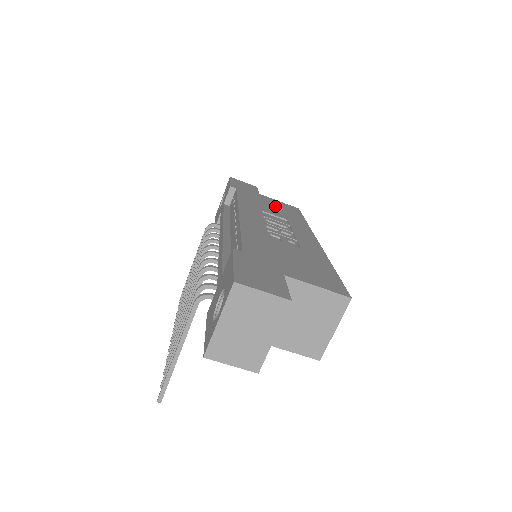
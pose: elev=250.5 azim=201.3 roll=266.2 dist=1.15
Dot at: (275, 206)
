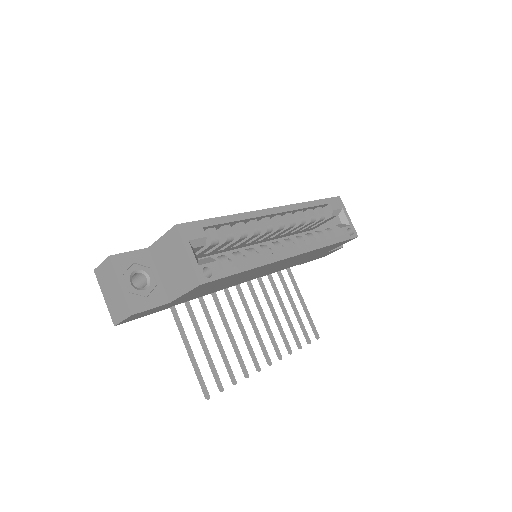
Dot at: occluded
